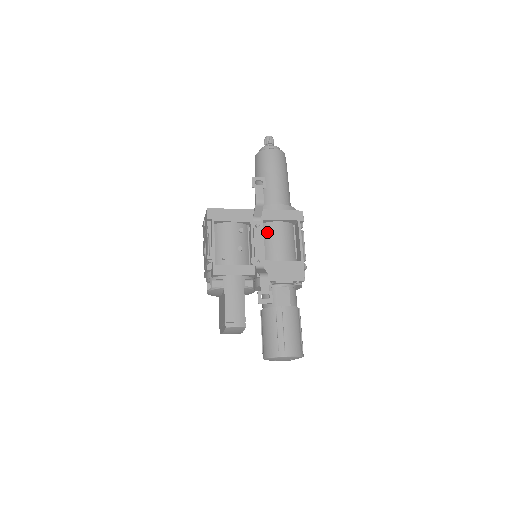
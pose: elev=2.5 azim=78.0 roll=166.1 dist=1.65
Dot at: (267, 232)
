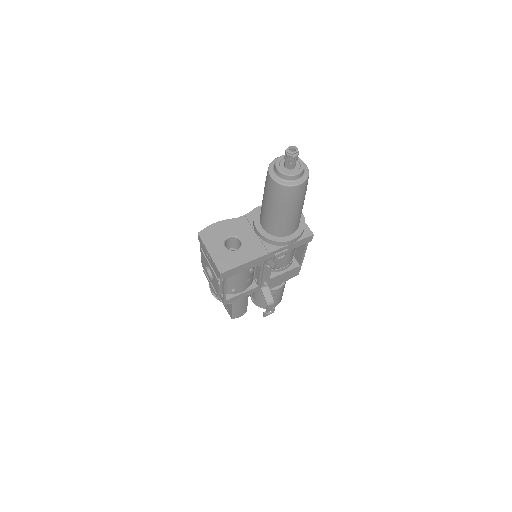
Dot at: occluded
